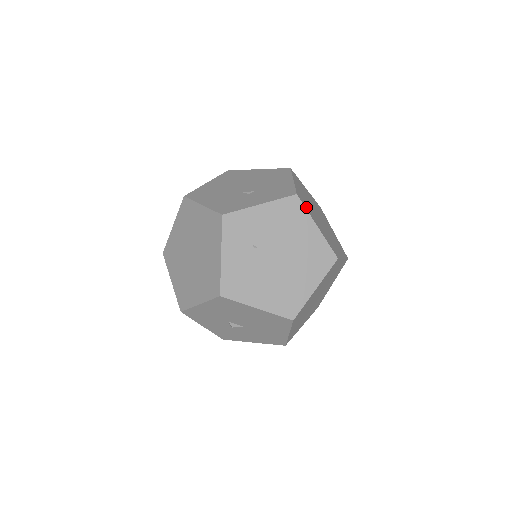
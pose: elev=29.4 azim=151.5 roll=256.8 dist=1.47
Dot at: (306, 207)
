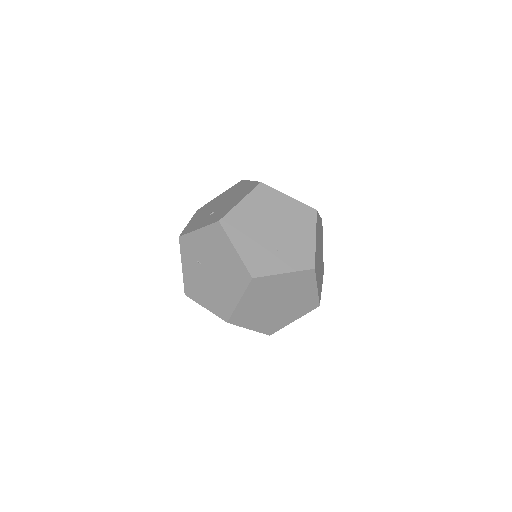
Dot at: (231, 231)
